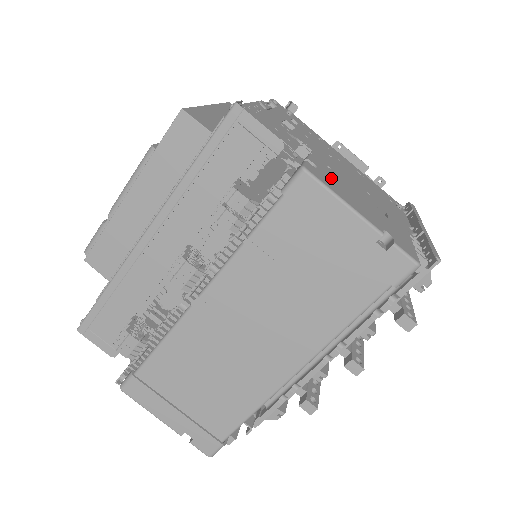
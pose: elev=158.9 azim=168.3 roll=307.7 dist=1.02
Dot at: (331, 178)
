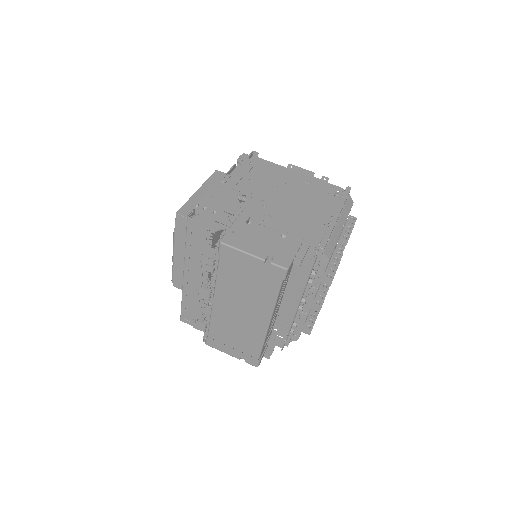
Dot at: (243, 234)
